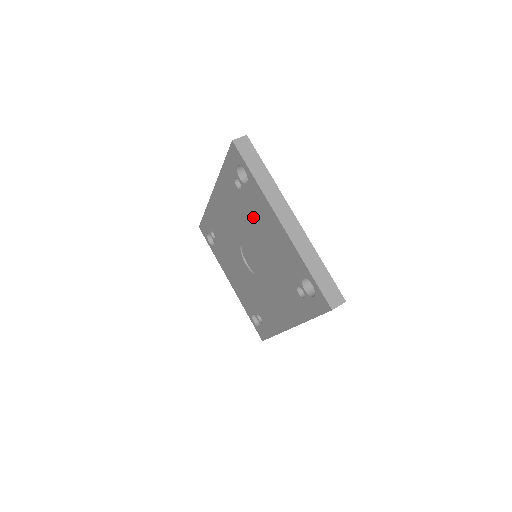
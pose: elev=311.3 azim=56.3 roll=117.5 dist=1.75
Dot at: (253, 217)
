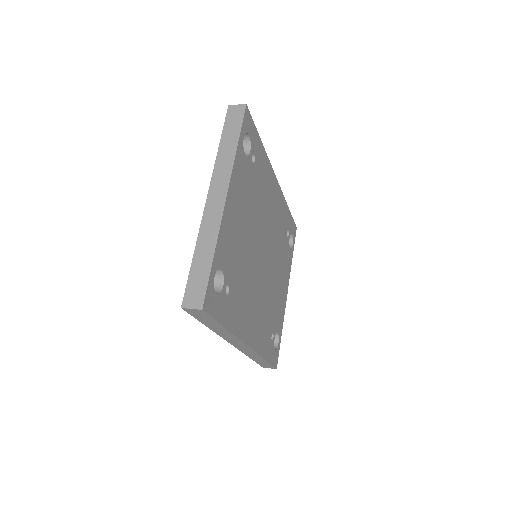
Dot at: occluded
